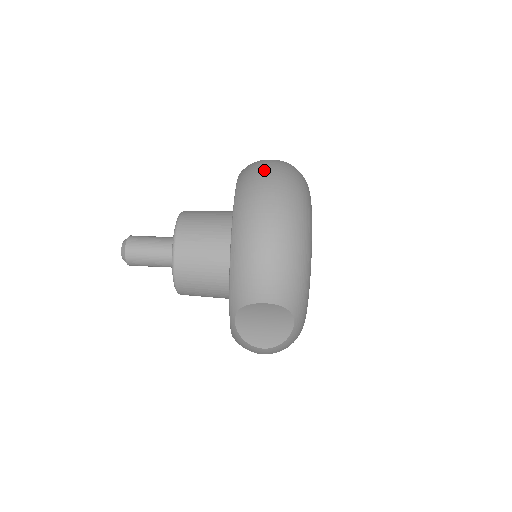
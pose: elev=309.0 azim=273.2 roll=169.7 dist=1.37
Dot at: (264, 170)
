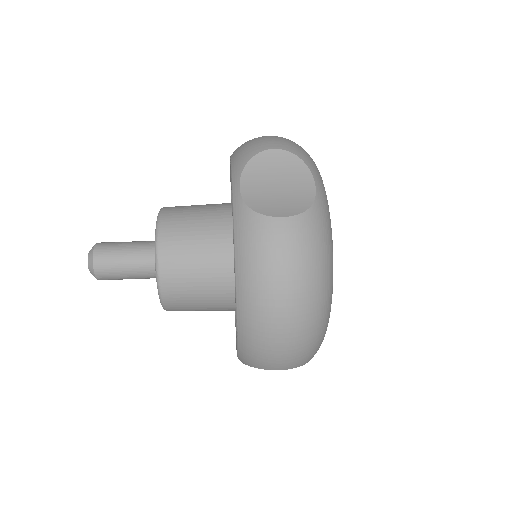
Dot at: occluded
